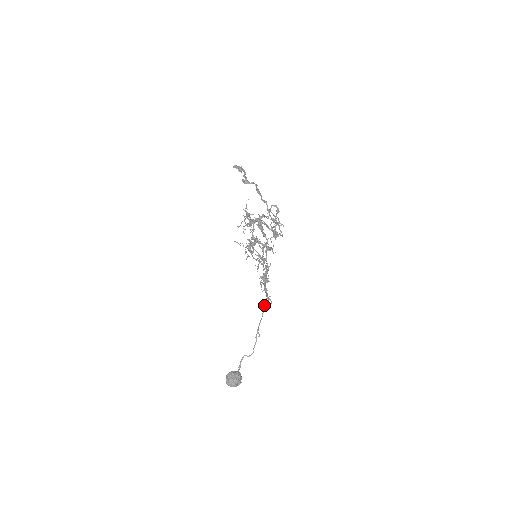
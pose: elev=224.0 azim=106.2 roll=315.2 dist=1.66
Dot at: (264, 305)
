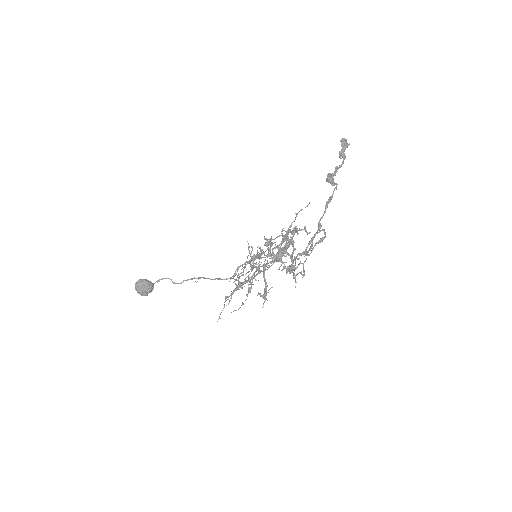
Dot at: (222, 279)
